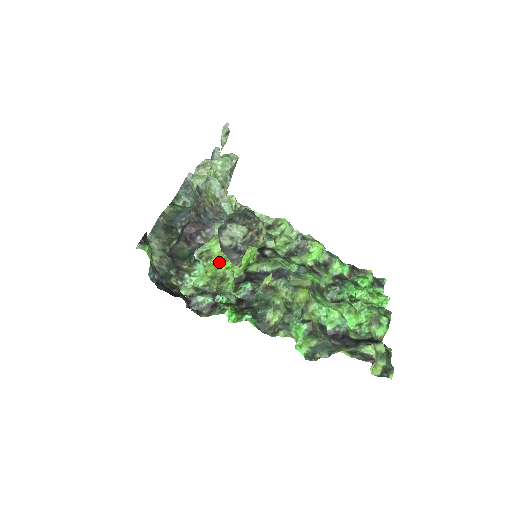
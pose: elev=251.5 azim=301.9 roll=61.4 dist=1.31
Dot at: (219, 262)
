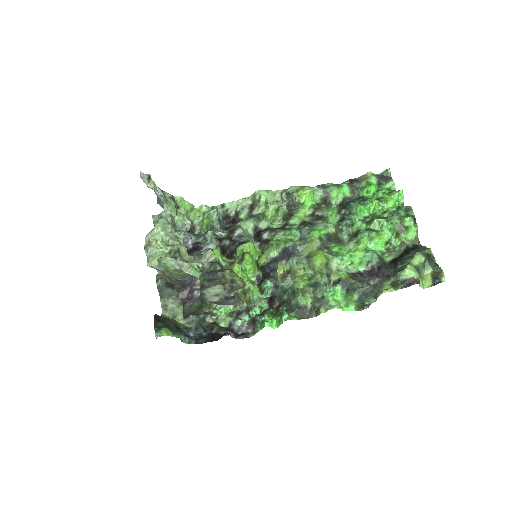
Dot at: occluded
